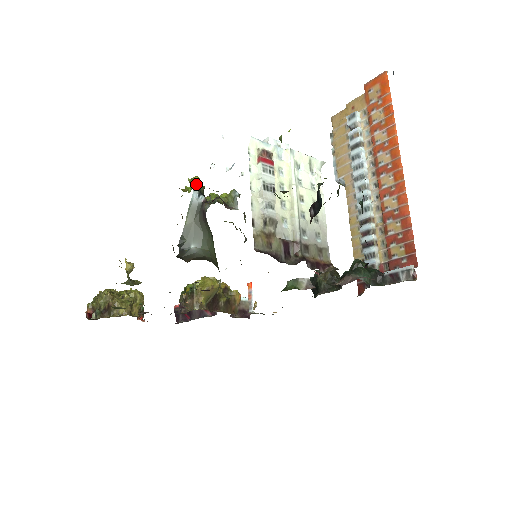
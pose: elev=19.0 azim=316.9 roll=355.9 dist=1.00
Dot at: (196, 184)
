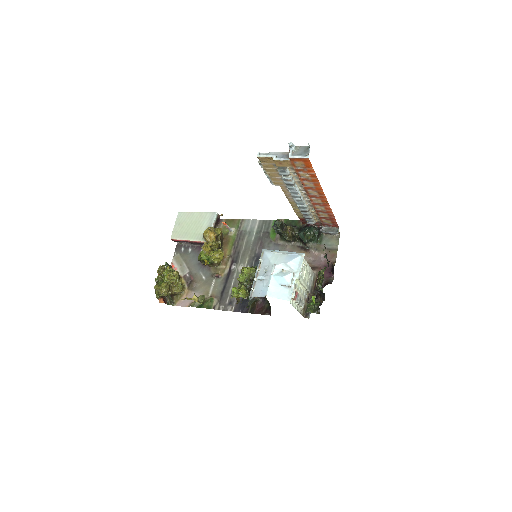
Dot at: (247, 297)
